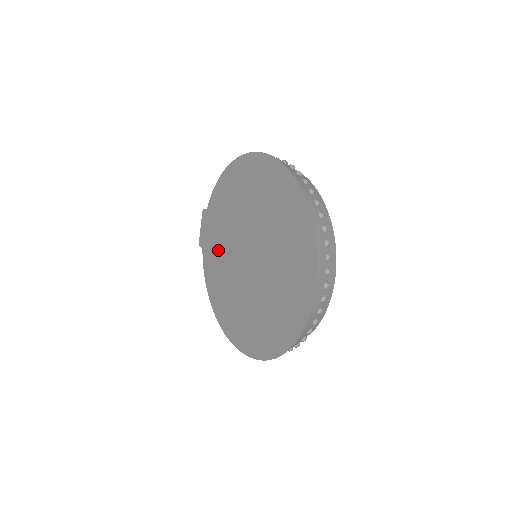
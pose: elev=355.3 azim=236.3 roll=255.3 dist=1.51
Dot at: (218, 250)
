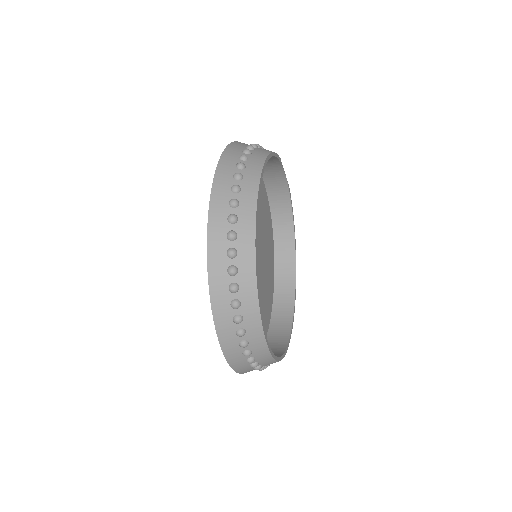
Dot at: occluded
